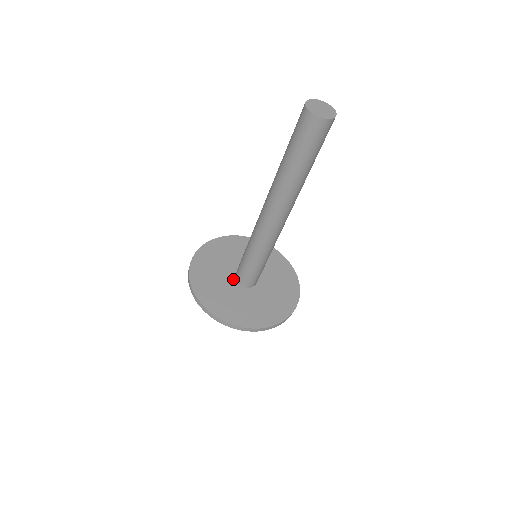
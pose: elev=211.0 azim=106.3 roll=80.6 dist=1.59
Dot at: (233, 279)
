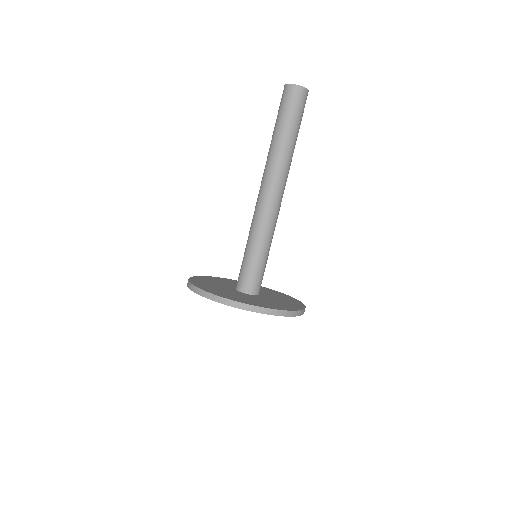
Dot at: (236, 291)
